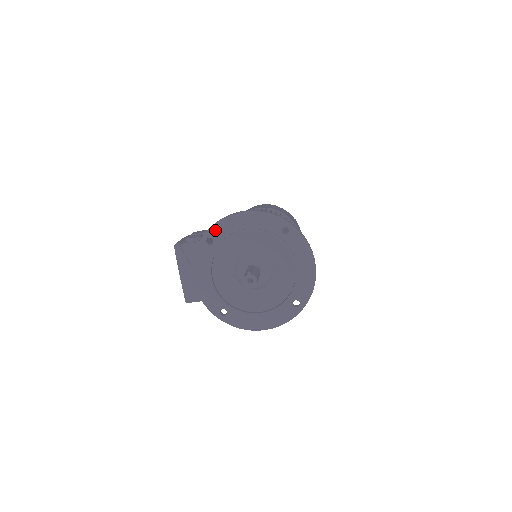
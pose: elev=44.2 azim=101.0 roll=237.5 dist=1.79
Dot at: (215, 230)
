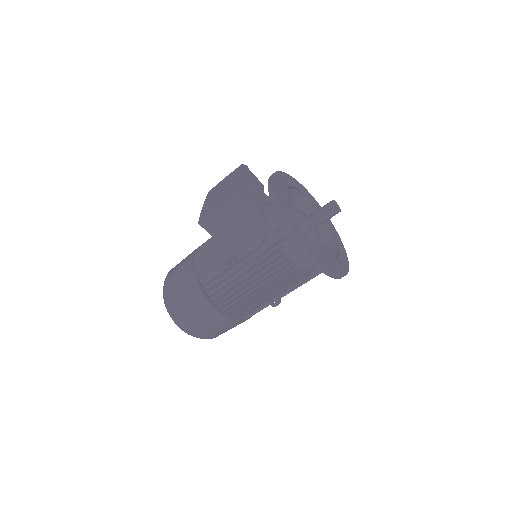
Dot at: (293, 180)
